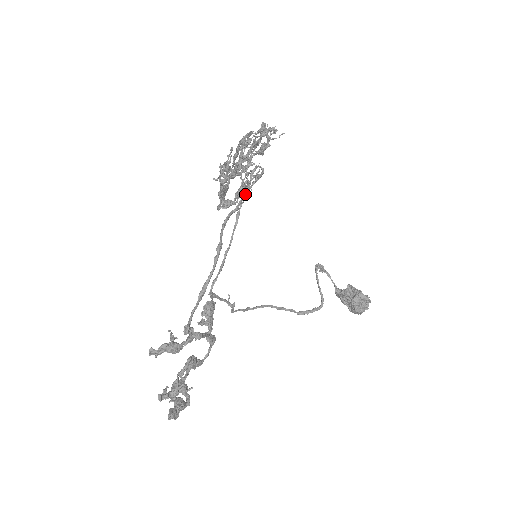
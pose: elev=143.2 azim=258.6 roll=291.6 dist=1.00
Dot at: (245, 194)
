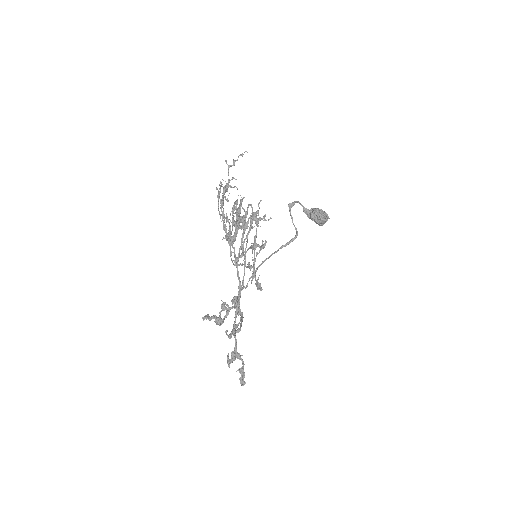
Dot at: (259, 288)
